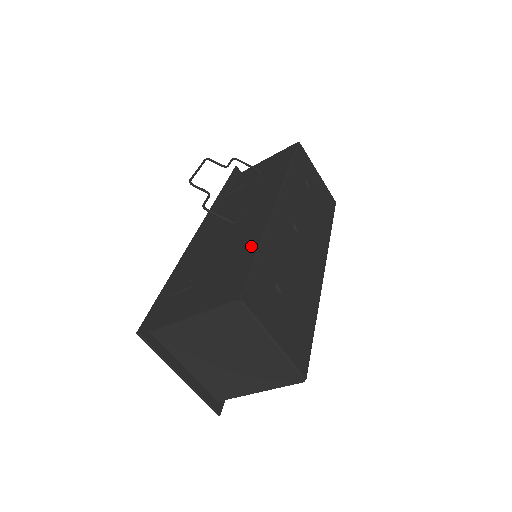
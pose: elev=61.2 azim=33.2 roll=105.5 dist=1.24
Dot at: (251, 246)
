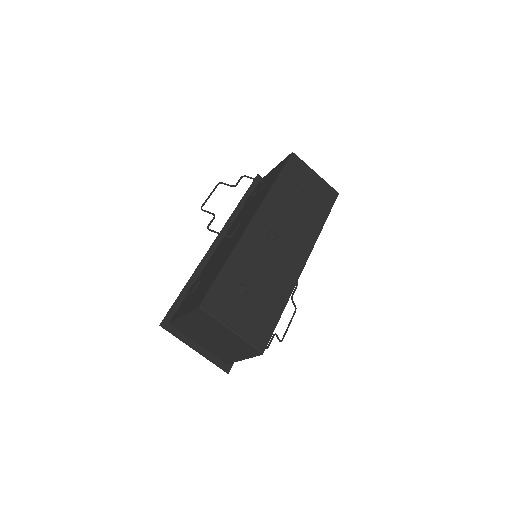
Dot at: (223, 262)
